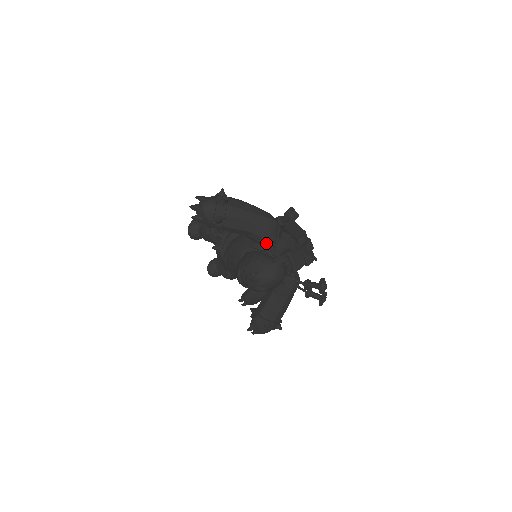
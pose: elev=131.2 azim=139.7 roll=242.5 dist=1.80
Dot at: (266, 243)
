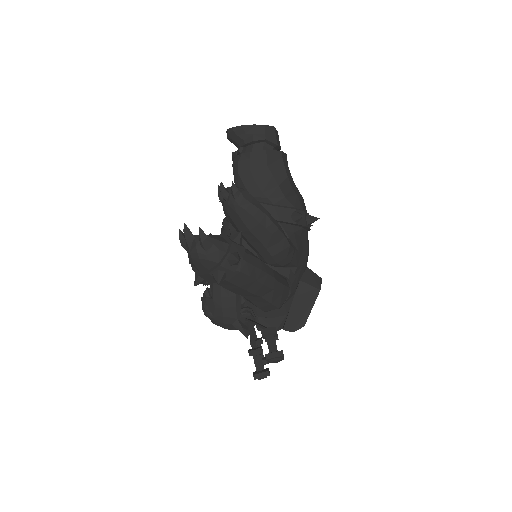
Dot at: occluded
